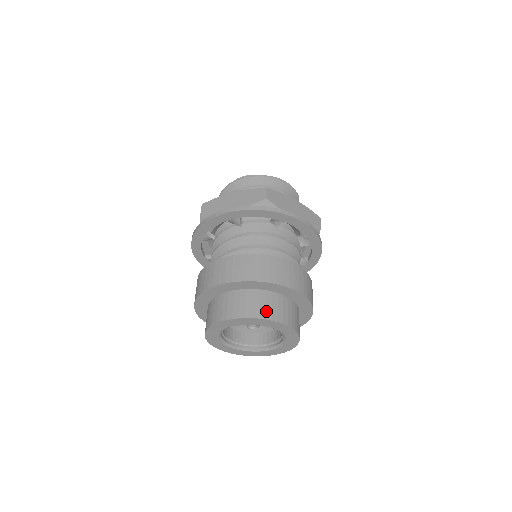
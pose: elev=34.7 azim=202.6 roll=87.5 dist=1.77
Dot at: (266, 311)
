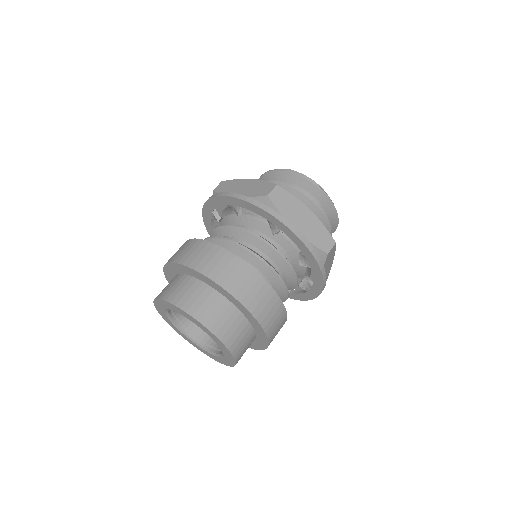
Dot at: (199, 309)
